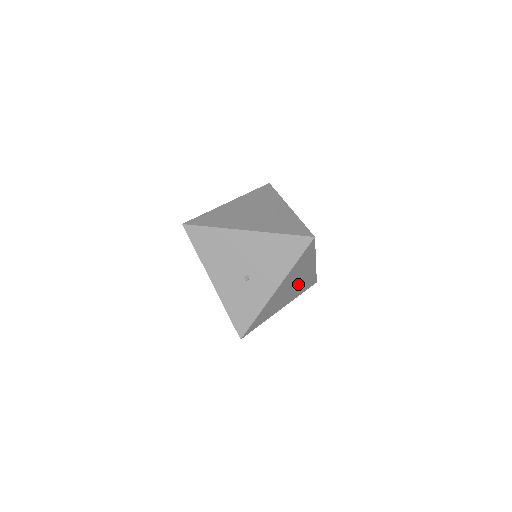
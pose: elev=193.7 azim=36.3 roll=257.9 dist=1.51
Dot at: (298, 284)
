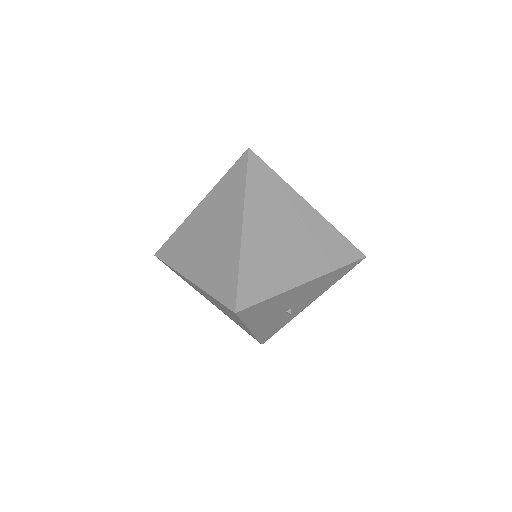
Dot at: occluded
